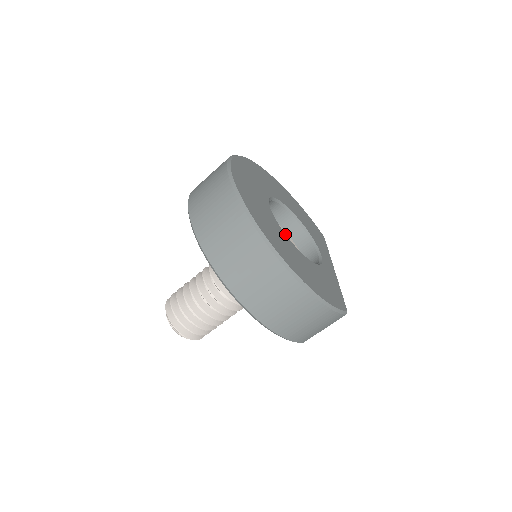
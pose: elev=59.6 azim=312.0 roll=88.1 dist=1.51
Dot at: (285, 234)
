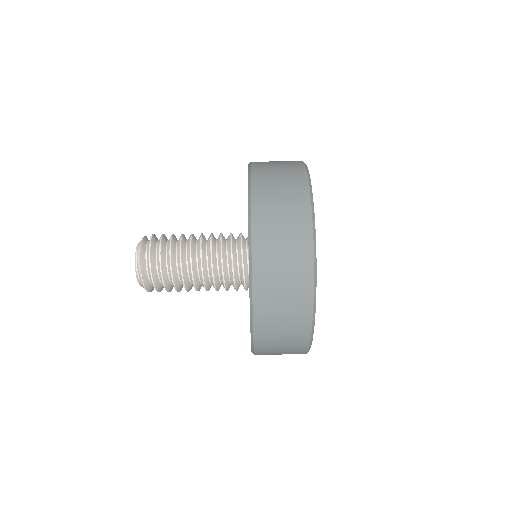
Dot at: occluded
